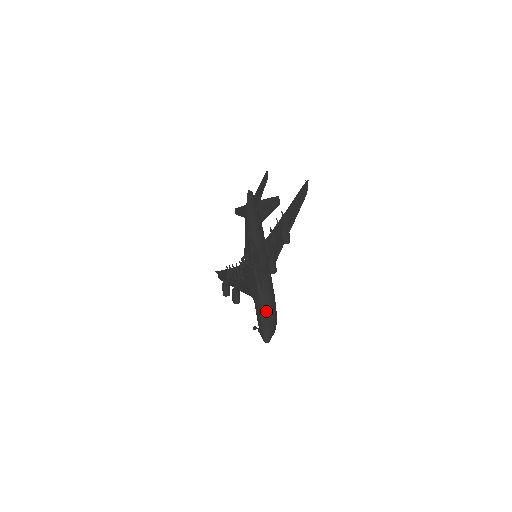
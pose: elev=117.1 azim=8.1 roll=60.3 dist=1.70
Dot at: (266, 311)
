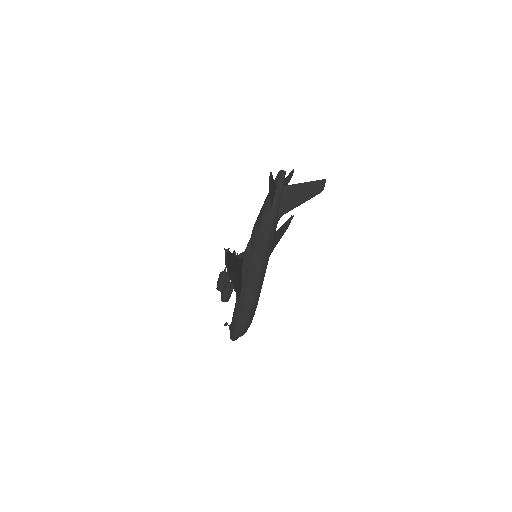
Dot at: (235, 317)
